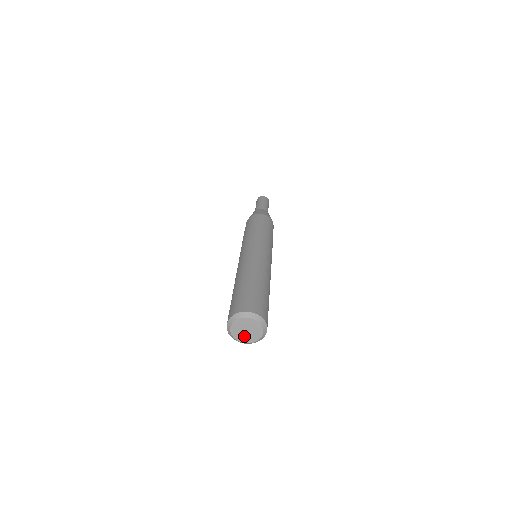
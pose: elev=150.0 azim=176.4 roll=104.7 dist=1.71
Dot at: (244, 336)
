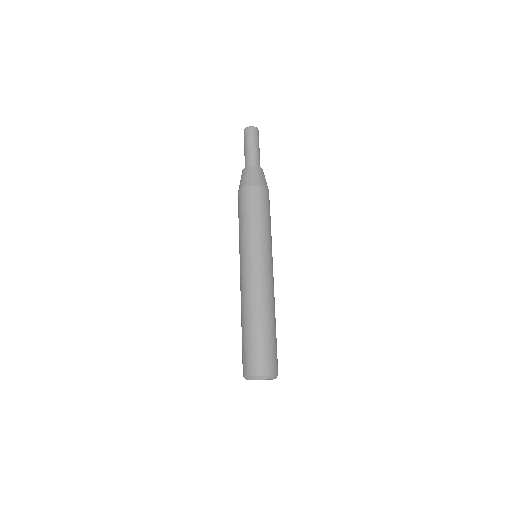
Dot at: occluded
